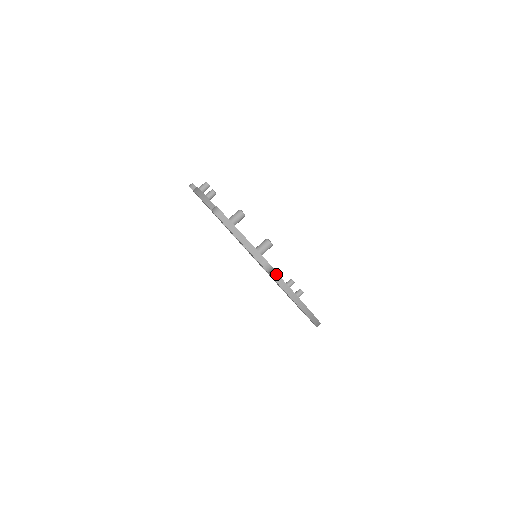
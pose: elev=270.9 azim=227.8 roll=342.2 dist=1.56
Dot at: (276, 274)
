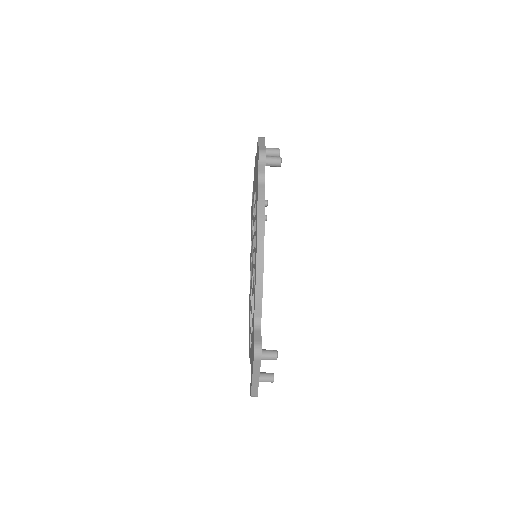
Dot at: occluded
